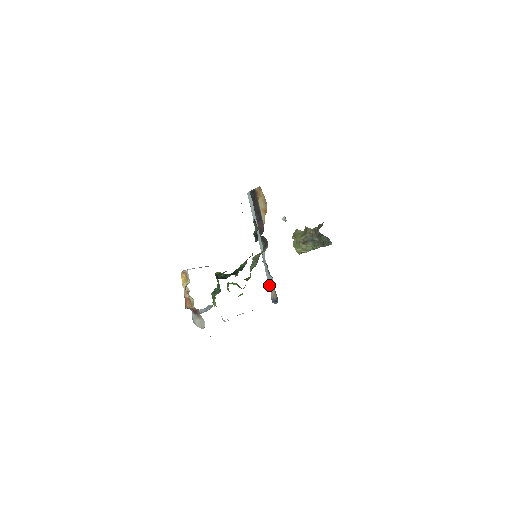
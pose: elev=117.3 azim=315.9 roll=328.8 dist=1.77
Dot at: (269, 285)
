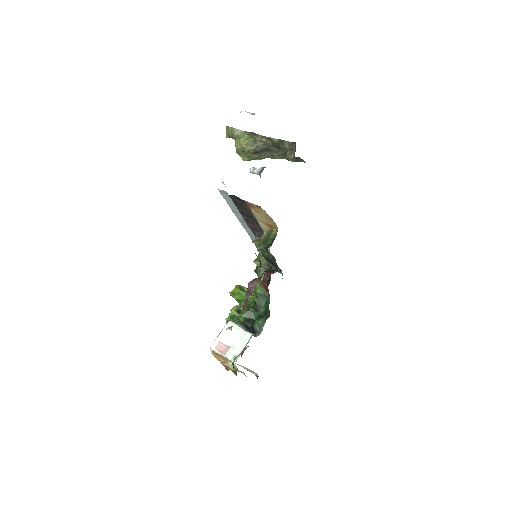
Dot at: occluded
